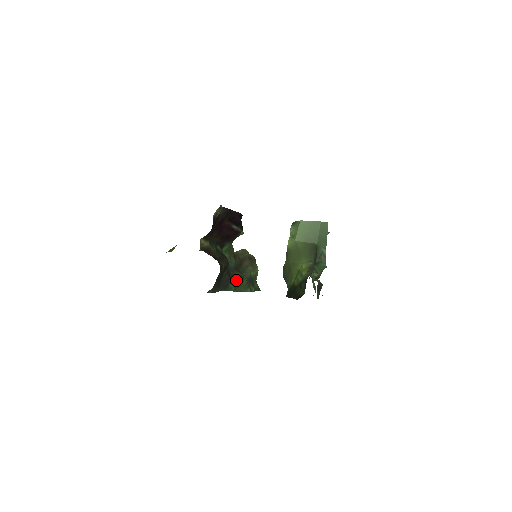
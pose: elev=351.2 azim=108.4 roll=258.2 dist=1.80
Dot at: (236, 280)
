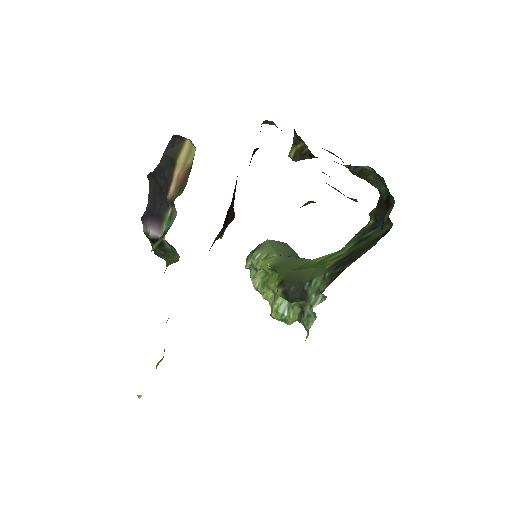
Dot at: occluded
